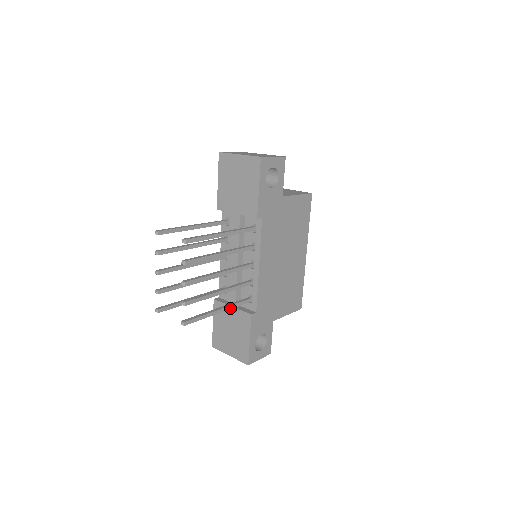
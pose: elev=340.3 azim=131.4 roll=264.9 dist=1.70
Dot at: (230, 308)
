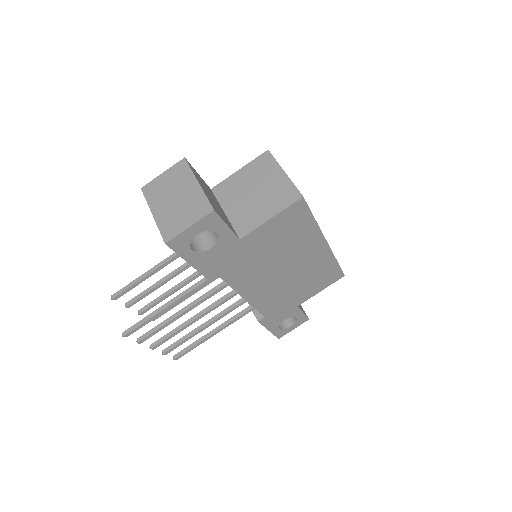
Dot at: (228, 325)
